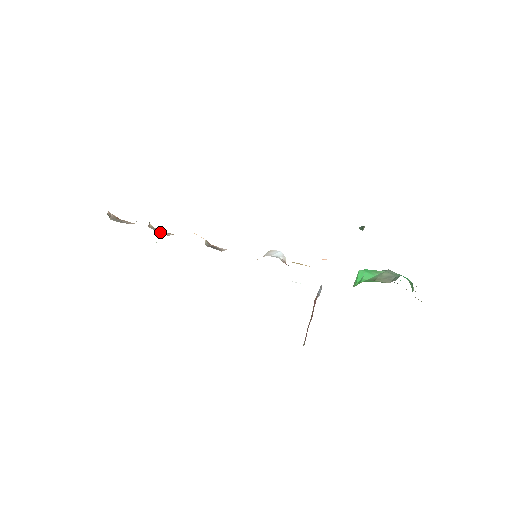
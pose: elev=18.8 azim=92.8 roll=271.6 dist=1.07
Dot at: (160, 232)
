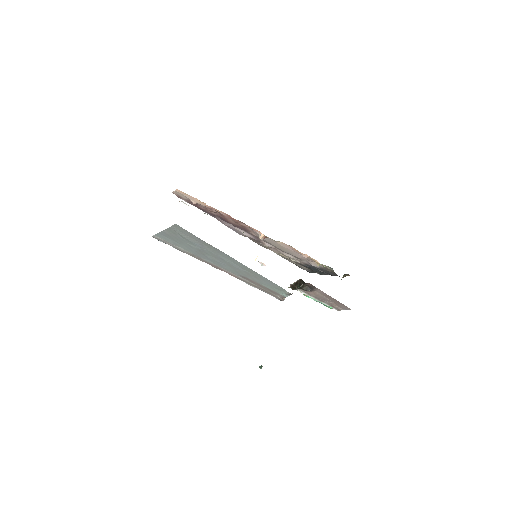
Dot at: occluded
